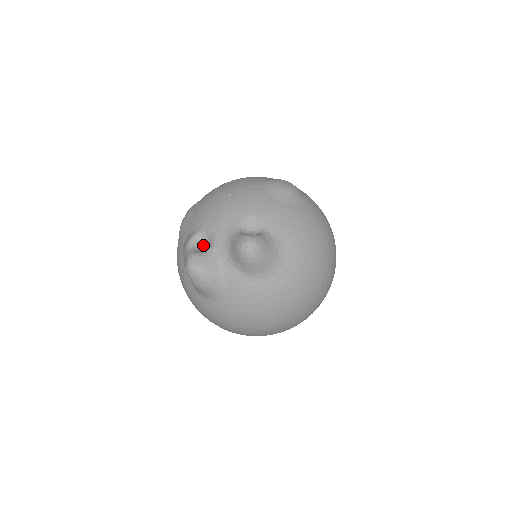
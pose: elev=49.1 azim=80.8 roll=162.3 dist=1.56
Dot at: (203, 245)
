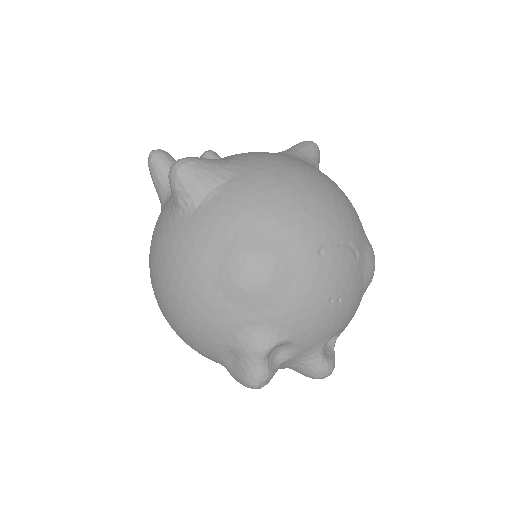
Dot at: (276, 351)
